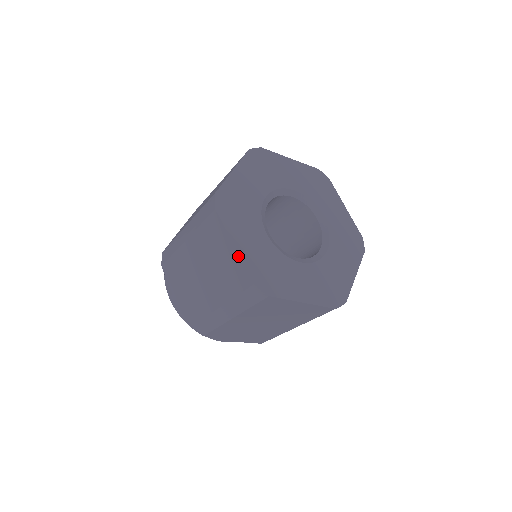
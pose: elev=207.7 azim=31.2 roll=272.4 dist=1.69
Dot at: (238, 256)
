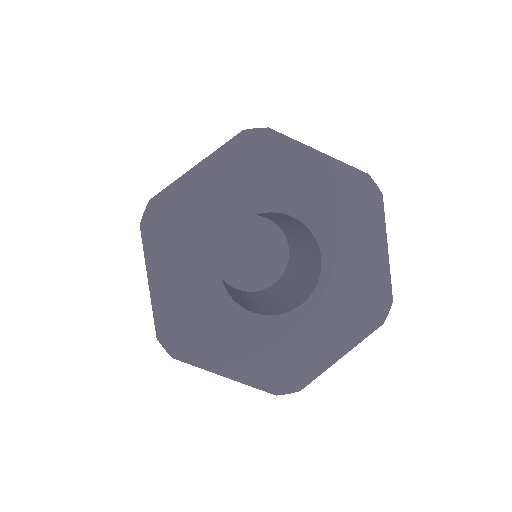
Dot at: (150, 296)
